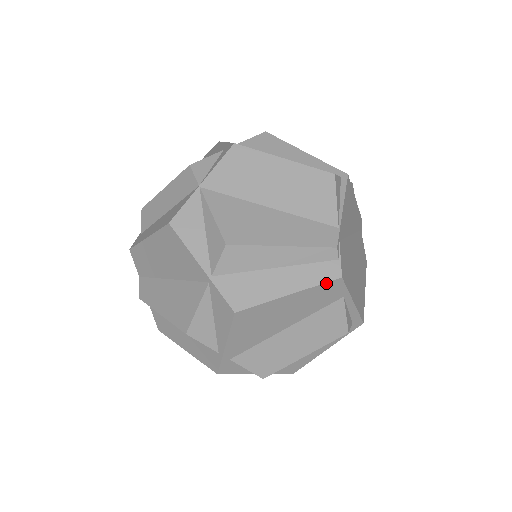
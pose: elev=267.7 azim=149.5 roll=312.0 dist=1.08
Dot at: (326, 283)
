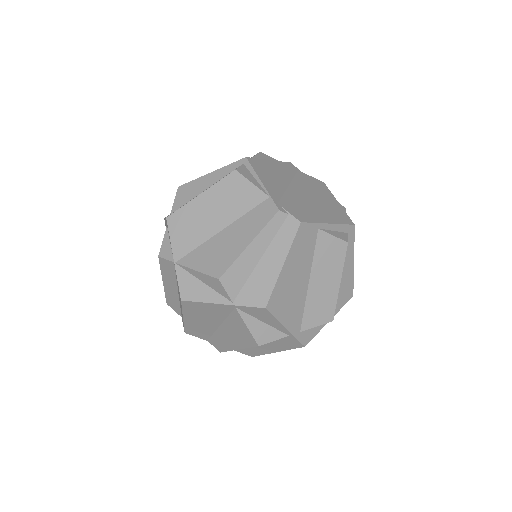
Dot at: (296, 235)
